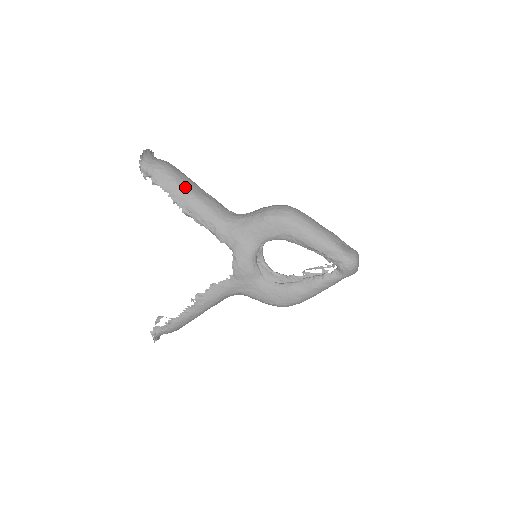
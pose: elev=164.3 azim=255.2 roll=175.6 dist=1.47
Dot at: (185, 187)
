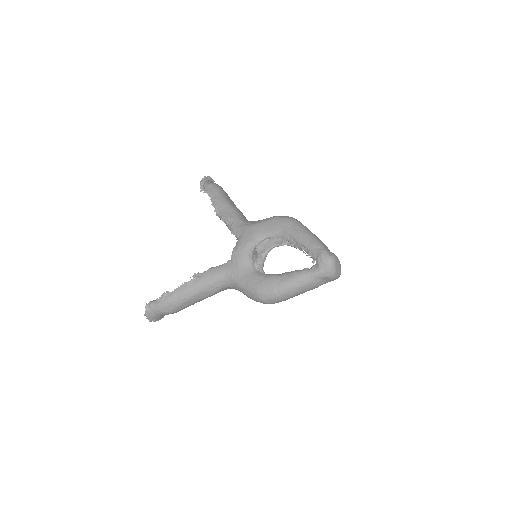
Dot at: (225, 197)
